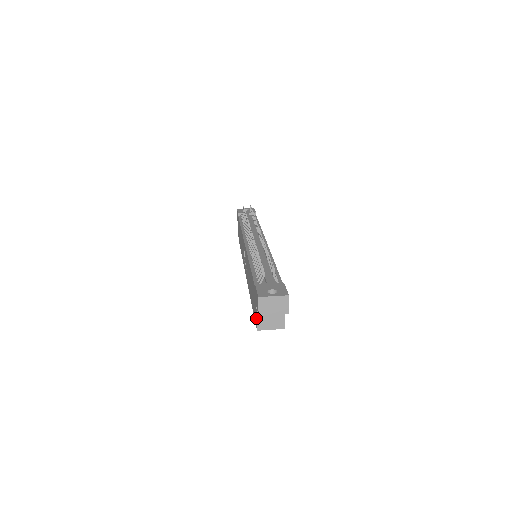
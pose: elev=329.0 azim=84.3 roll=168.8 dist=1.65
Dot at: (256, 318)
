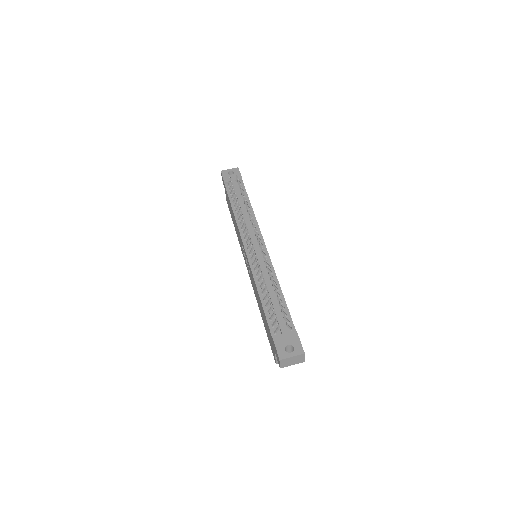
Dot at: (274, 357)
